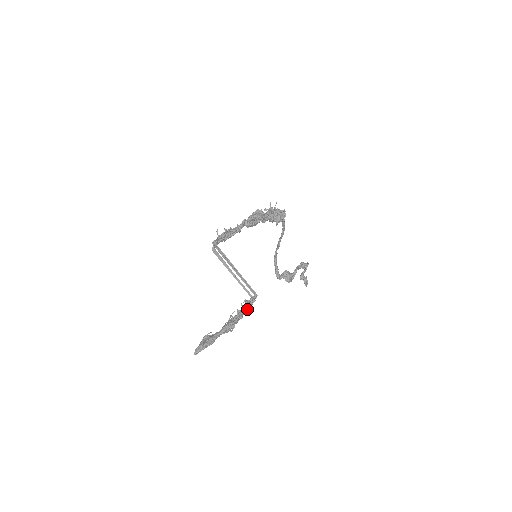
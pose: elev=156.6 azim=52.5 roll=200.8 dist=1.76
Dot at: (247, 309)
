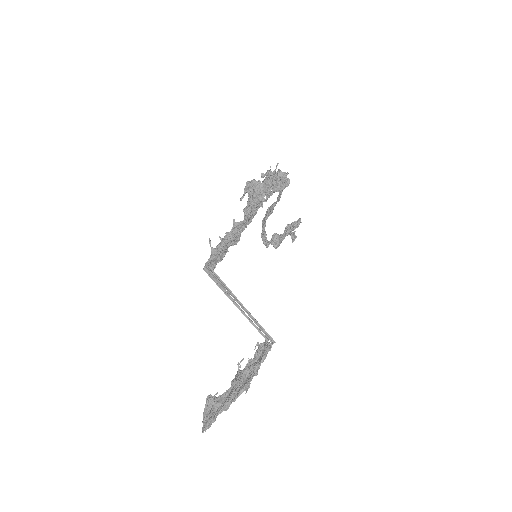
Dot at: occluded
